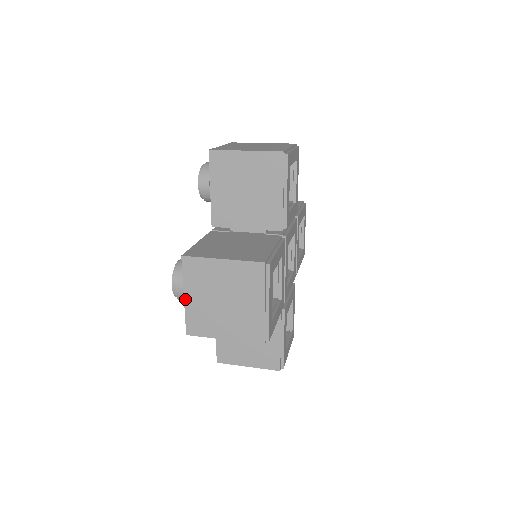
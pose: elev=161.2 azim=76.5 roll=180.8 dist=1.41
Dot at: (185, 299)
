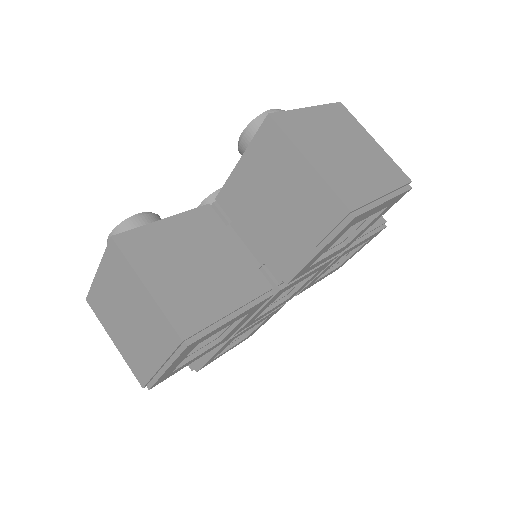
Dot at: occluded
